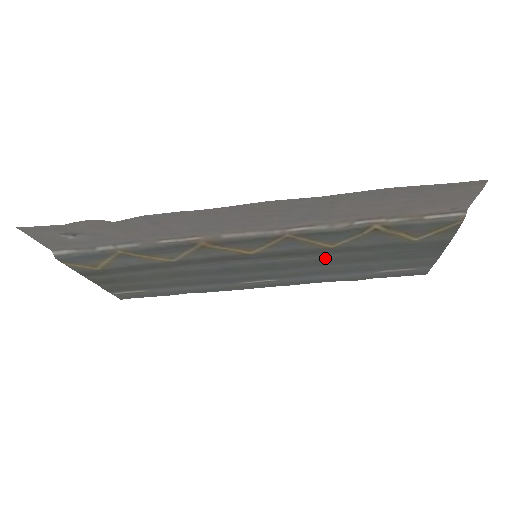
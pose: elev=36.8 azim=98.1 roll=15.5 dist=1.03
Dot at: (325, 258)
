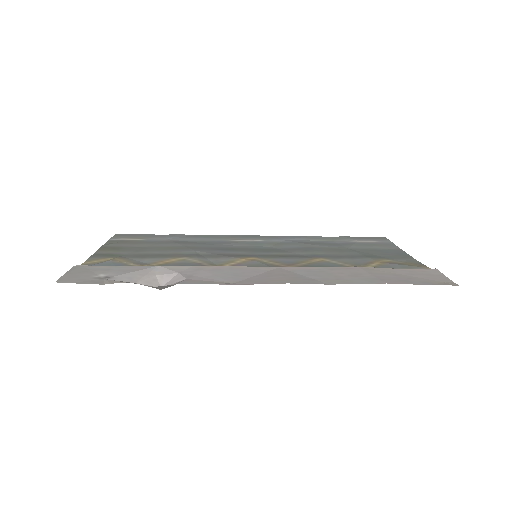
Dot at: (312, 251)
